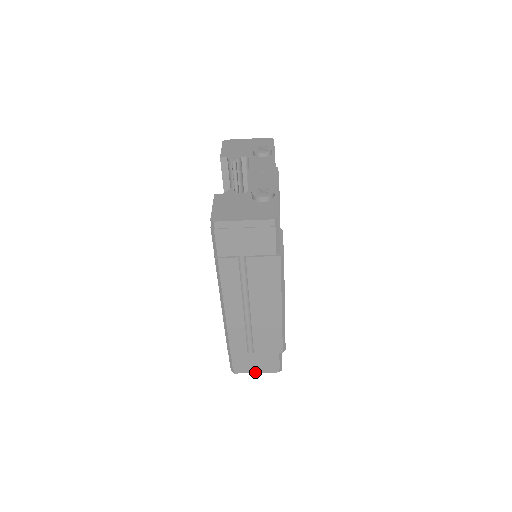
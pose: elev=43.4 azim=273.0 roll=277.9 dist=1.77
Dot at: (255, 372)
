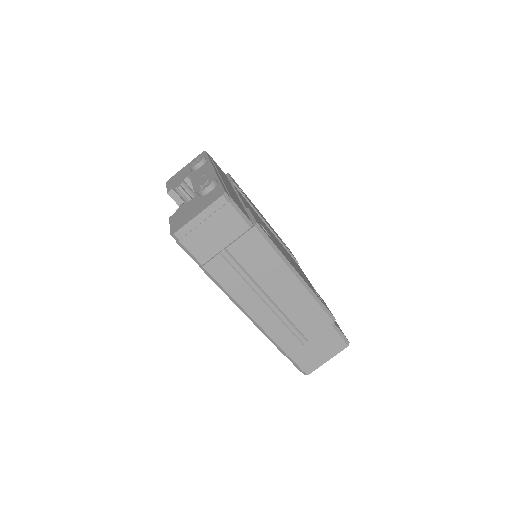
Dot at: (326, 361)
